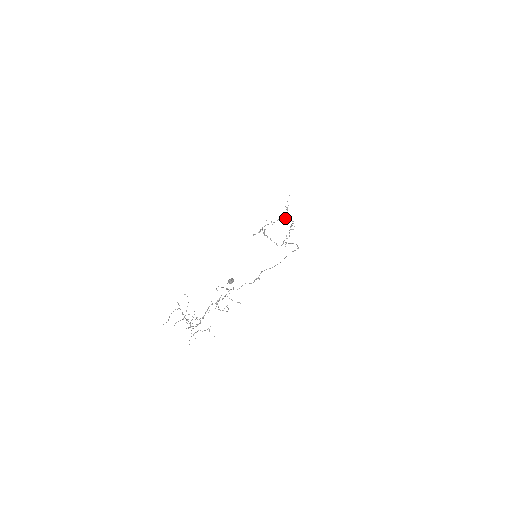
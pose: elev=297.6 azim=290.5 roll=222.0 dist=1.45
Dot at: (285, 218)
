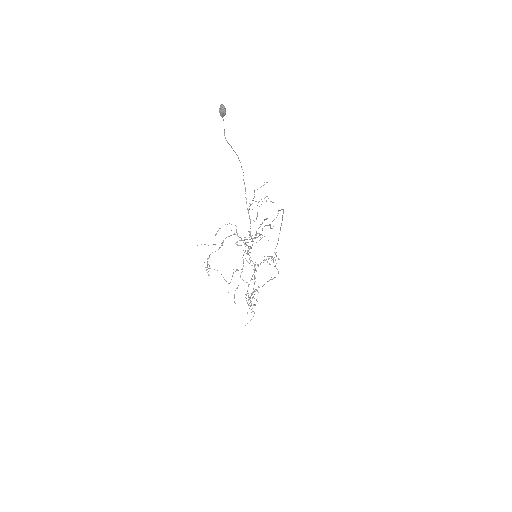
Dot at: occluded
